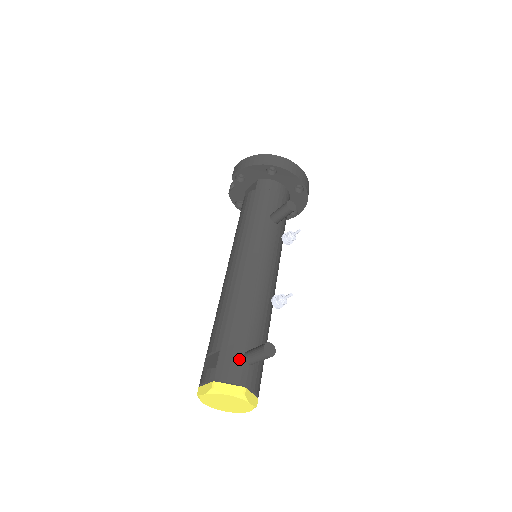
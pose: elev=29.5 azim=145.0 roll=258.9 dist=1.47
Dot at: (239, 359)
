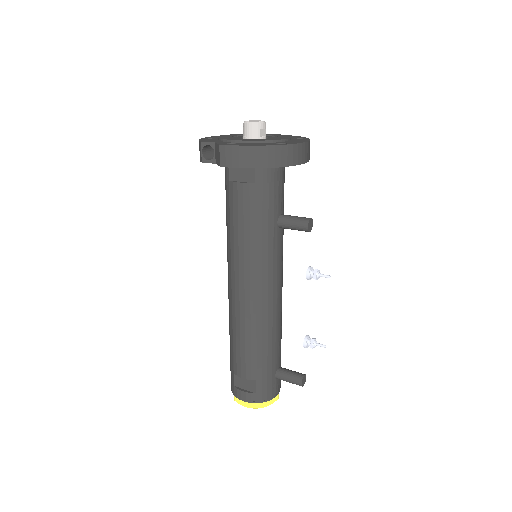
Dot at: (273, 381)
